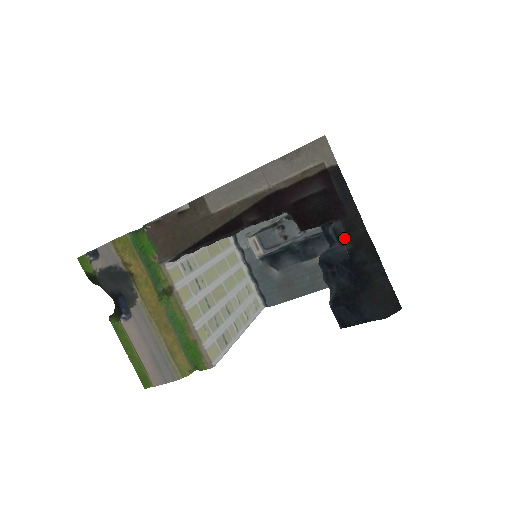
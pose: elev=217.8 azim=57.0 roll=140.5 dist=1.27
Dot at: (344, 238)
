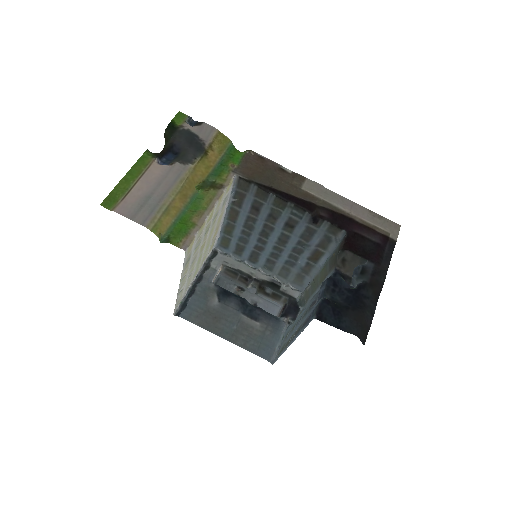
Dot at: (368, 273)
